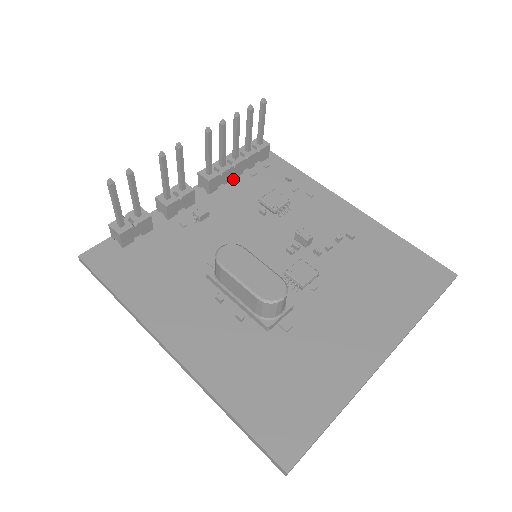
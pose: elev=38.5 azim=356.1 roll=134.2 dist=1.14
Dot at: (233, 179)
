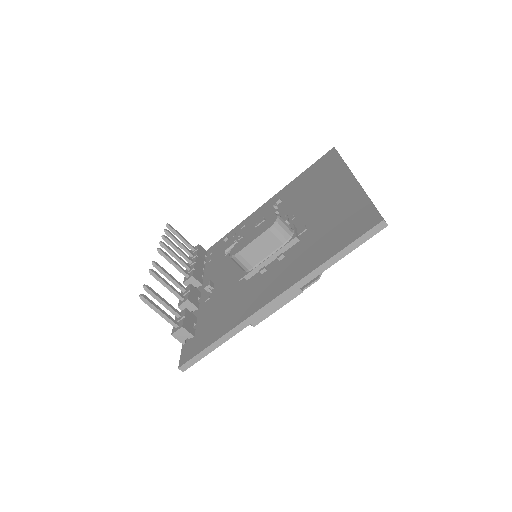
Dot at: (204, 272)
